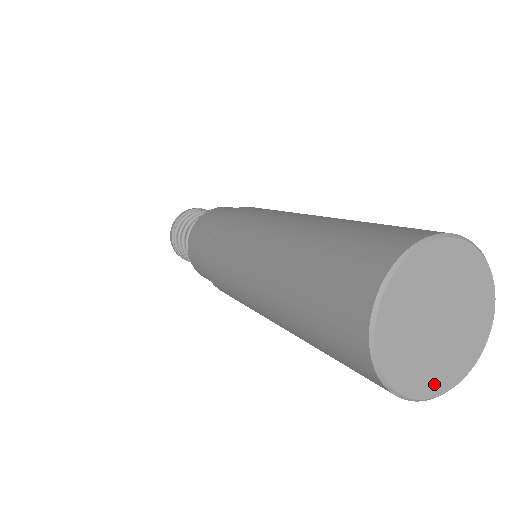
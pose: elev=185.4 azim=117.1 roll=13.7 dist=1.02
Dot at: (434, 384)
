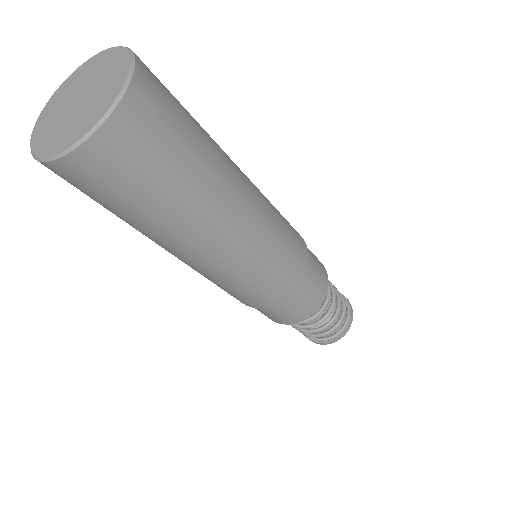
Dot at: (76, 135)
